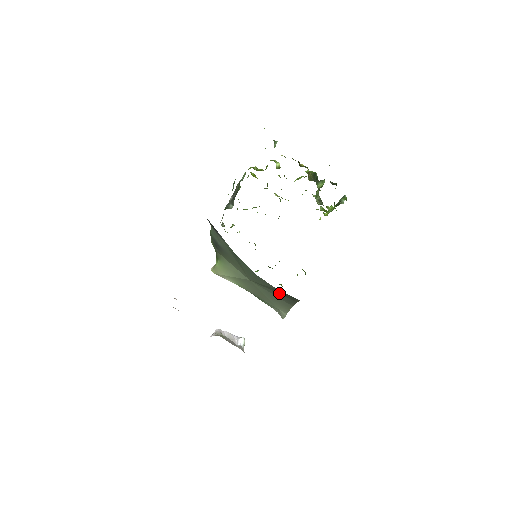
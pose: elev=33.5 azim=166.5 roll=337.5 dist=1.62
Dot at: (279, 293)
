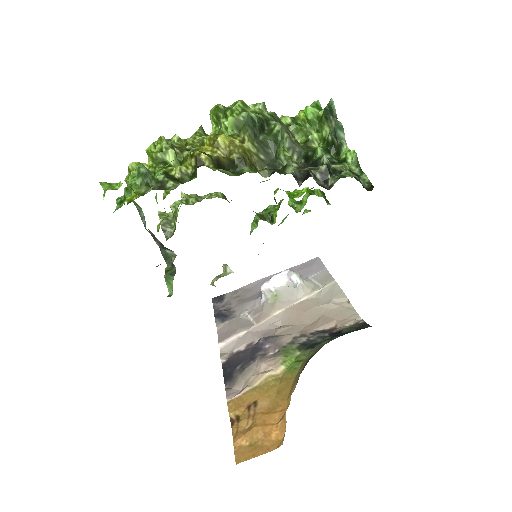
Dot at: occluded
